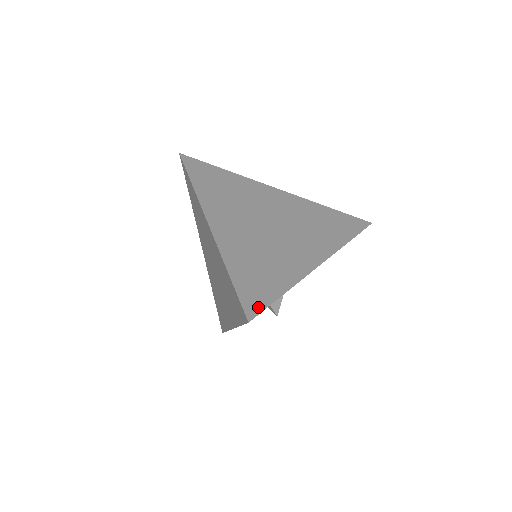
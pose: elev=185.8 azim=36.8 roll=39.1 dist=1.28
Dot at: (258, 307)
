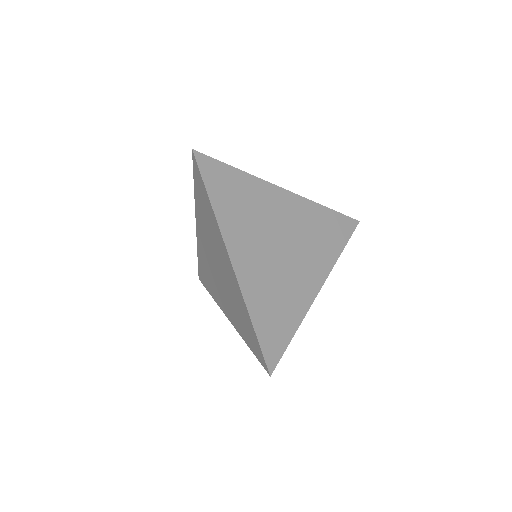
Dot at: (276, 357)
